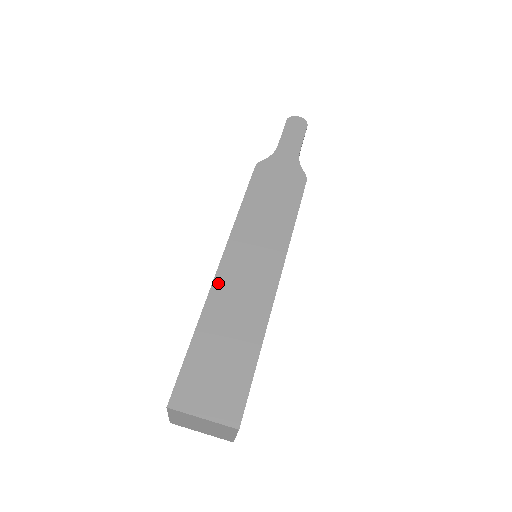
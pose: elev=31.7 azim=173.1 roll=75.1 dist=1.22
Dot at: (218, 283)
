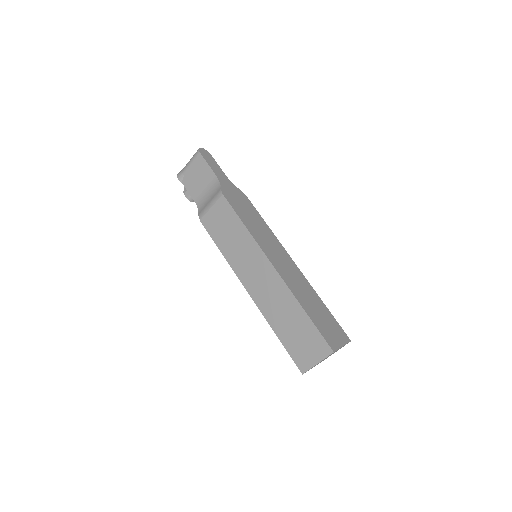
Dot at: (284, 278)
